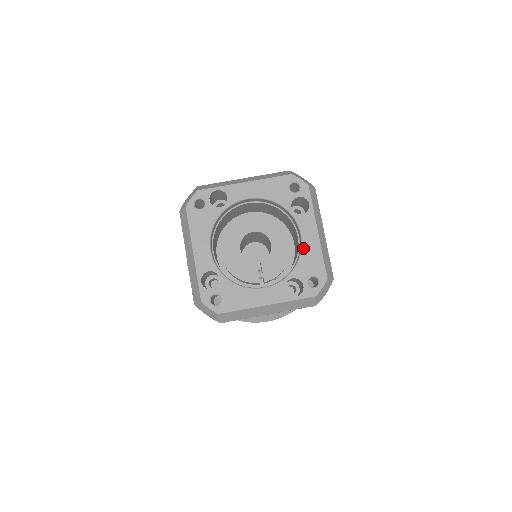
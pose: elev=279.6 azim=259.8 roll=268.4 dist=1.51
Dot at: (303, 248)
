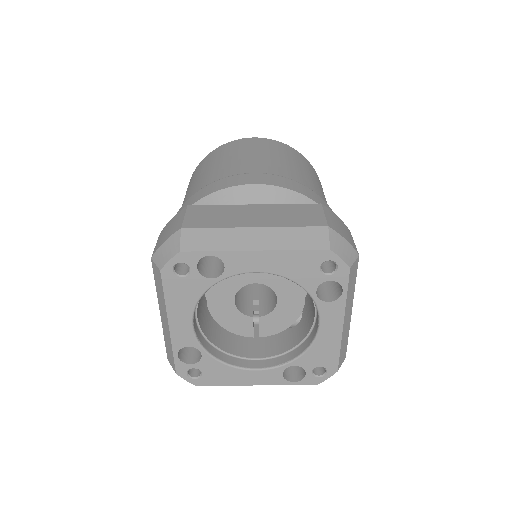
Dot at: (317, 339)
